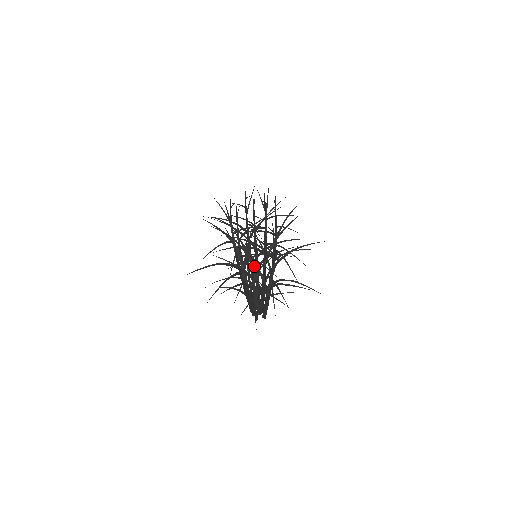
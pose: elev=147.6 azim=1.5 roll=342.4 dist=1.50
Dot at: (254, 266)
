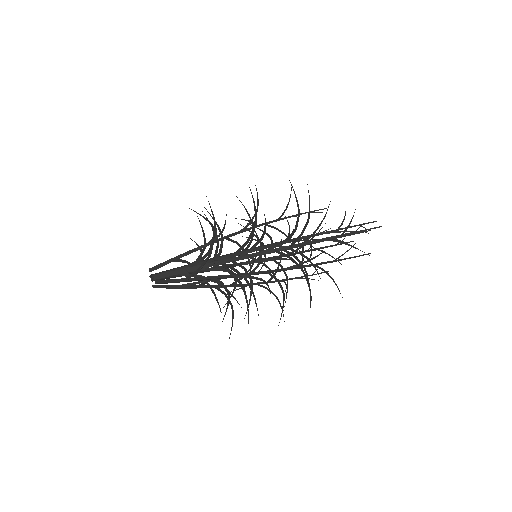
Dot at: occluded
